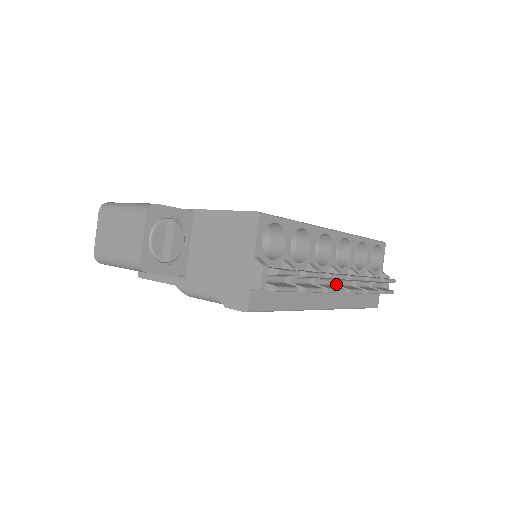
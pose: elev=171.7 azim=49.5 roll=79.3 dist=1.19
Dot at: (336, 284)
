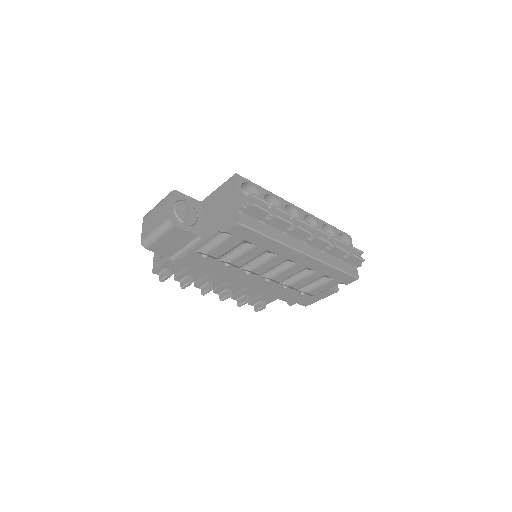
Dot at: occluded
